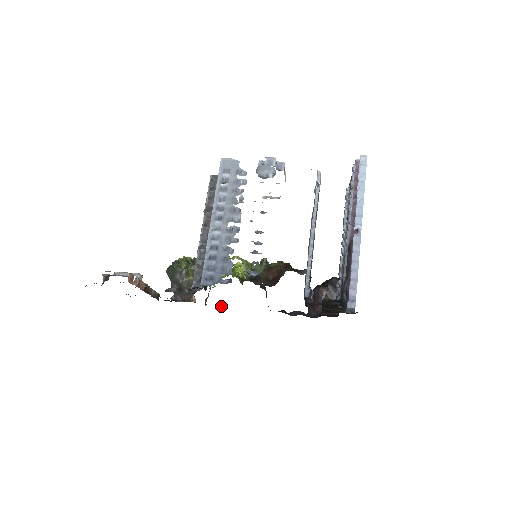
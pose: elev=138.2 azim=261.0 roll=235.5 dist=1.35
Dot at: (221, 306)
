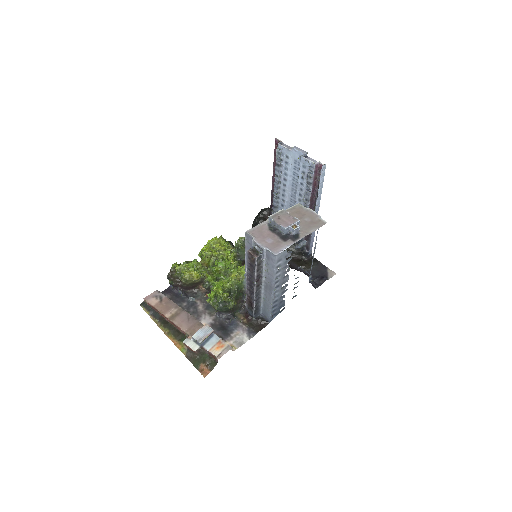
Dot at: occluded
